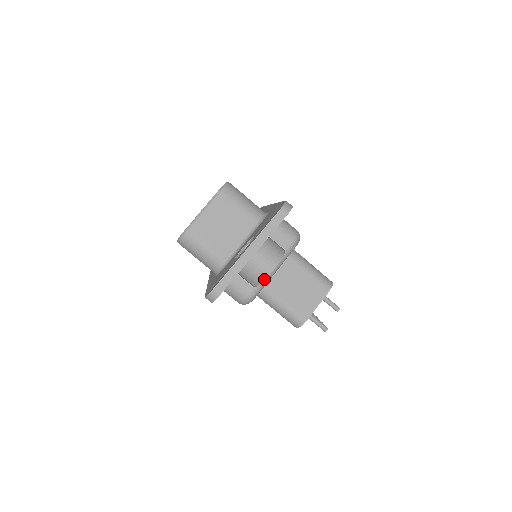
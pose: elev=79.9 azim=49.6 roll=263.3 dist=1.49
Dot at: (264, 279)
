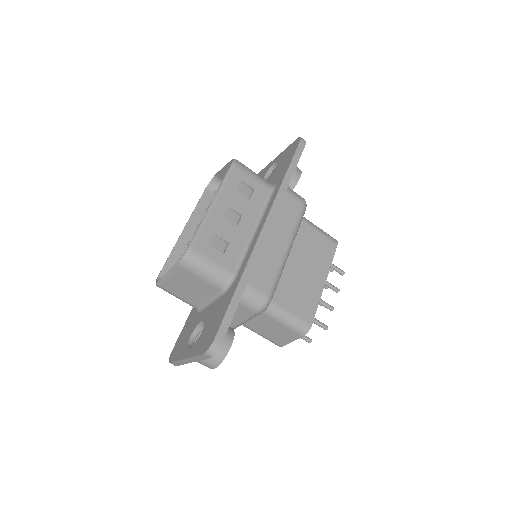
Dot at: occluded
